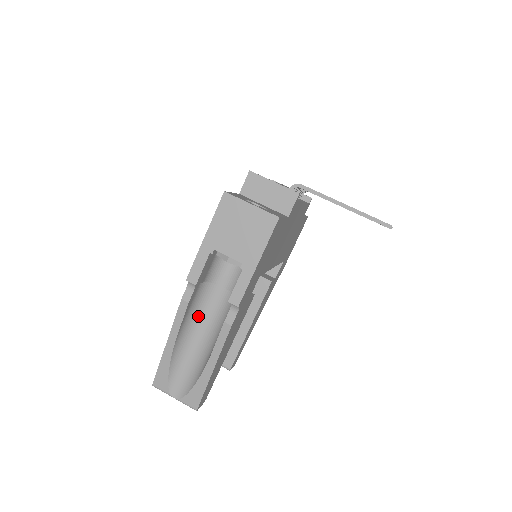
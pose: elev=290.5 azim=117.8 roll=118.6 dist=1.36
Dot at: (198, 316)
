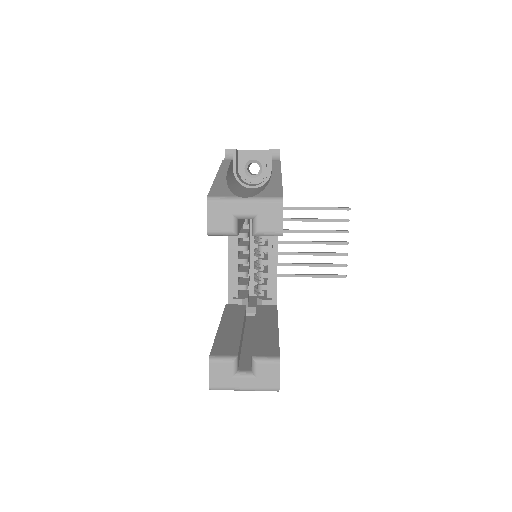
Dot at: occluded
